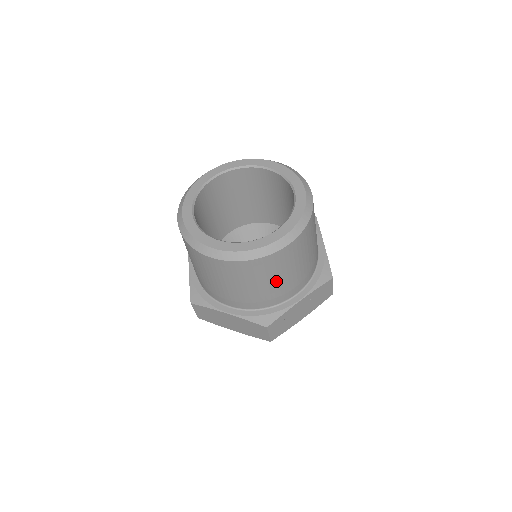
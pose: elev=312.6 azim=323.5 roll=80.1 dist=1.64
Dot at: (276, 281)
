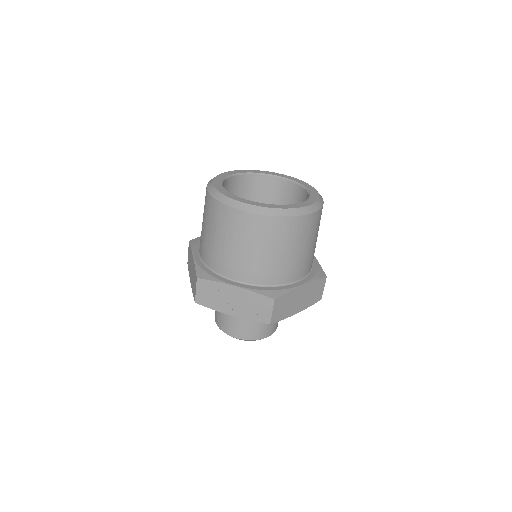
Dot at: (228, 244)
